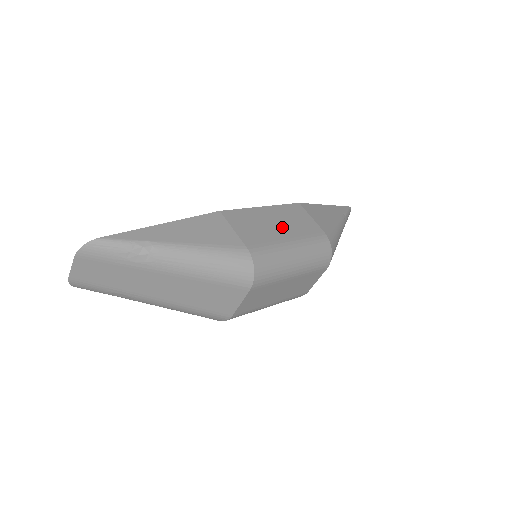
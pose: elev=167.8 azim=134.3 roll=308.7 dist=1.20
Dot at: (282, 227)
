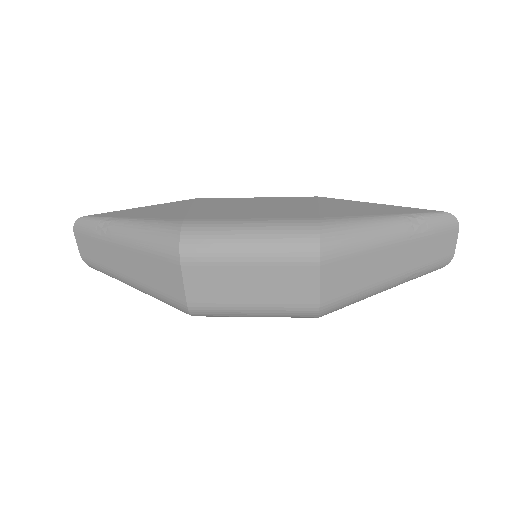
Dot at: (256, 211)
